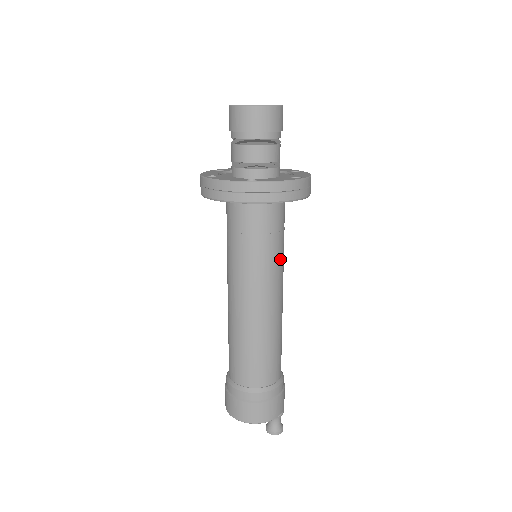
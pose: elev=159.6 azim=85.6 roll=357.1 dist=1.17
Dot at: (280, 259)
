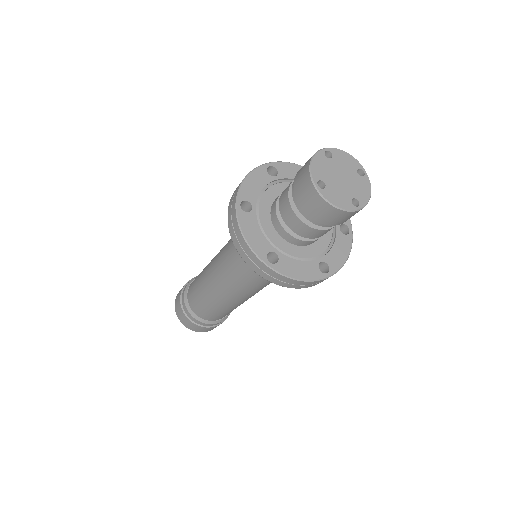
Dot at: occluded
